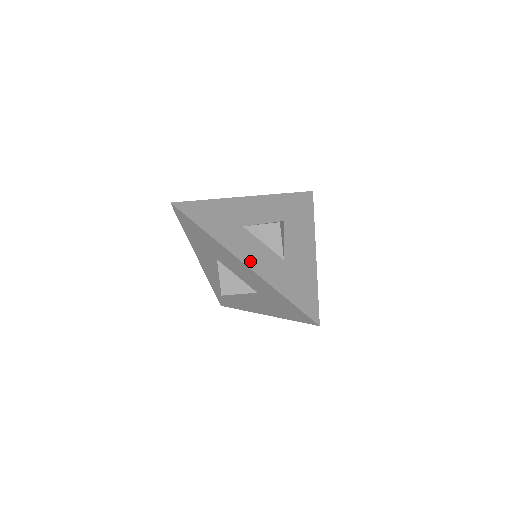
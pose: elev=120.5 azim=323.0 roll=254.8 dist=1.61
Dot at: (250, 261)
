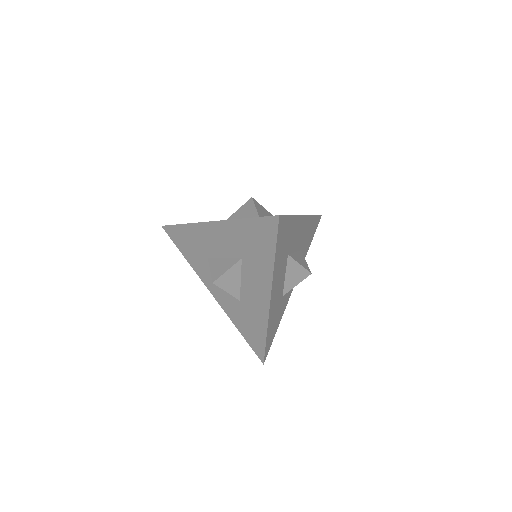
Dot at: occluded
